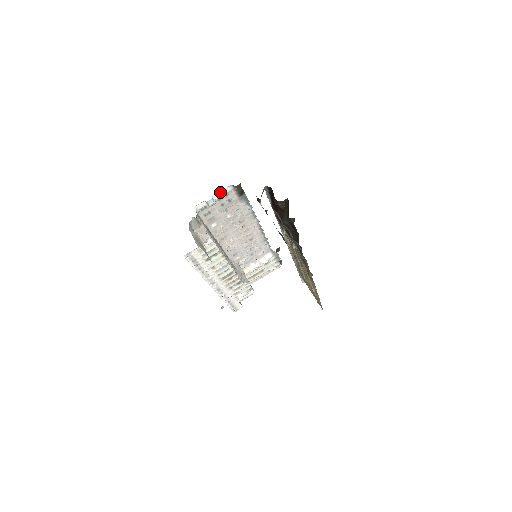
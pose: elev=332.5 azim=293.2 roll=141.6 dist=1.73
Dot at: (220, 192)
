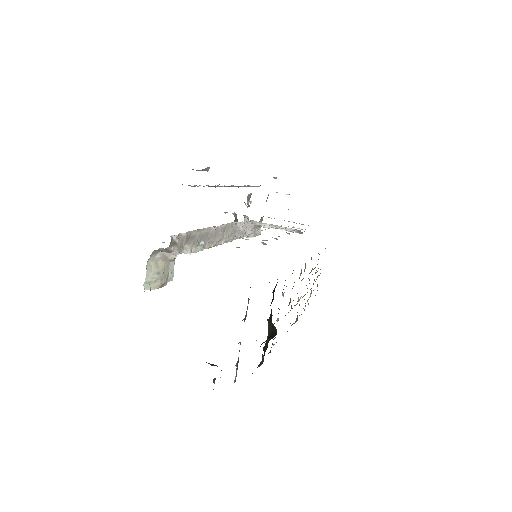
Dot at: occluded
